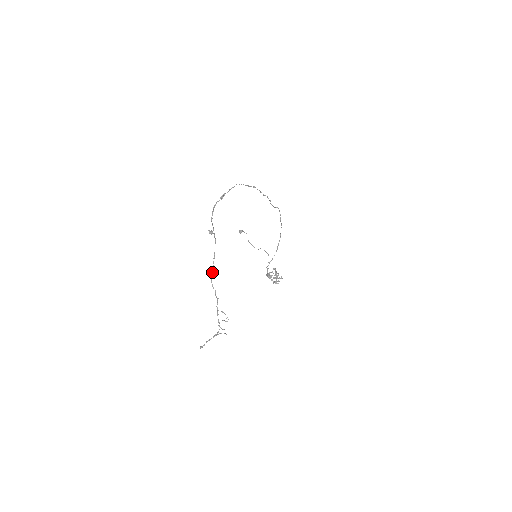
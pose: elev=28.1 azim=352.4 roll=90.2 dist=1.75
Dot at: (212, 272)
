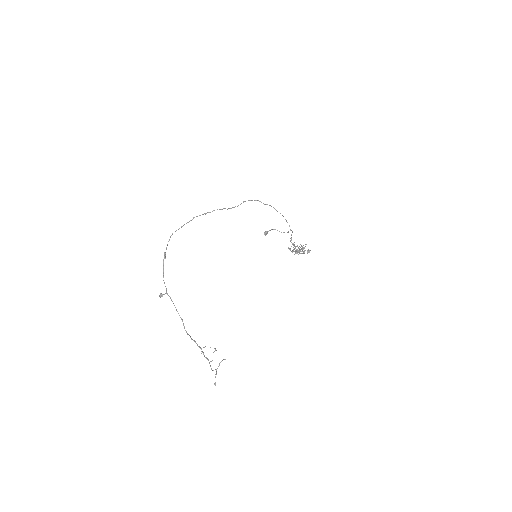
Dot at: occluded
